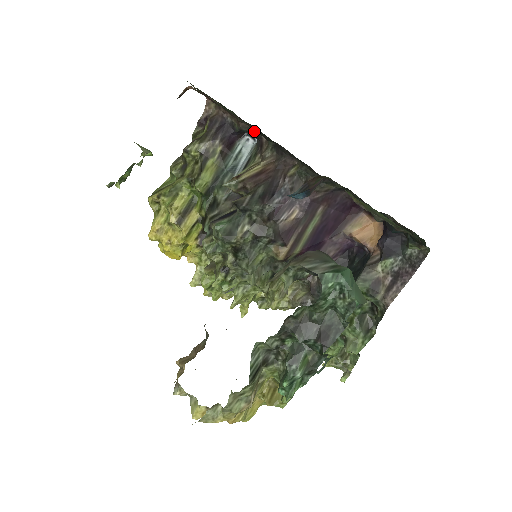
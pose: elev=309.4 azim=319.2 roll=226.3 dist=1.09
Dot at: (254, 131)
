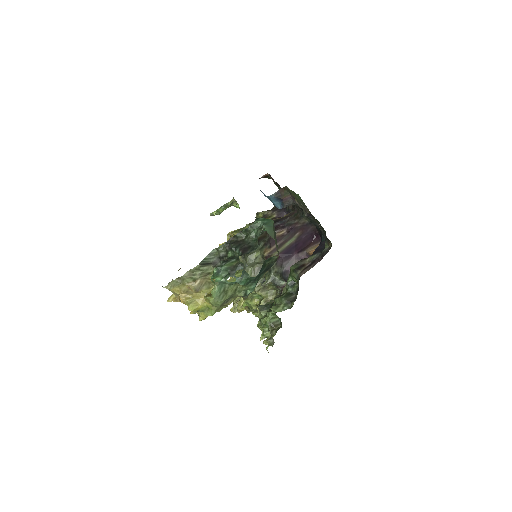
Dot at: (293, 208)
